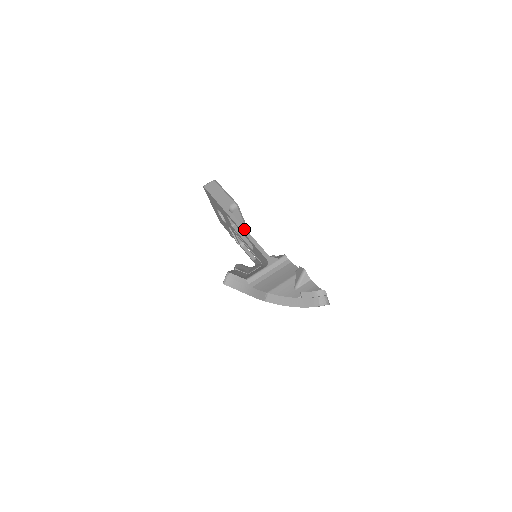
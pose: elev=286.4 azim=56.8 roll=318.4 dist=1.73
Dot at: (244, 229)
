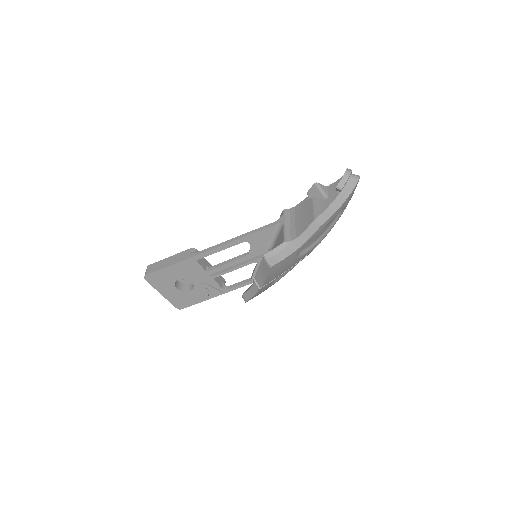
Dot at: (228, 241)
